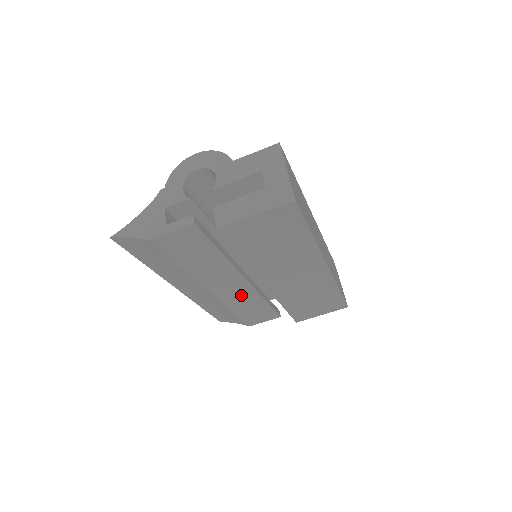
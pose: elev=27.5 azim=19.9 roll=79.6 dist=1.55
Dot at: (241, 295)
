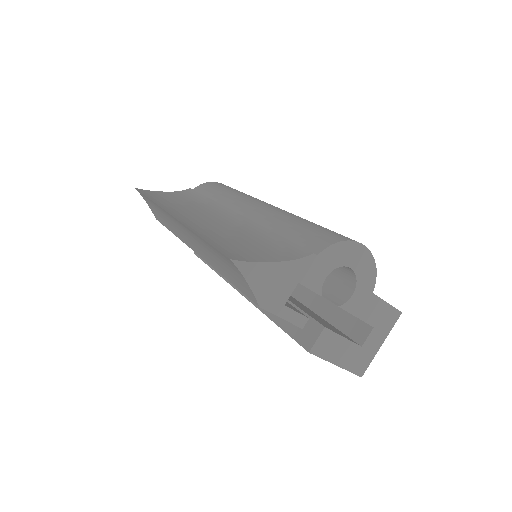
Dot at: occluded
